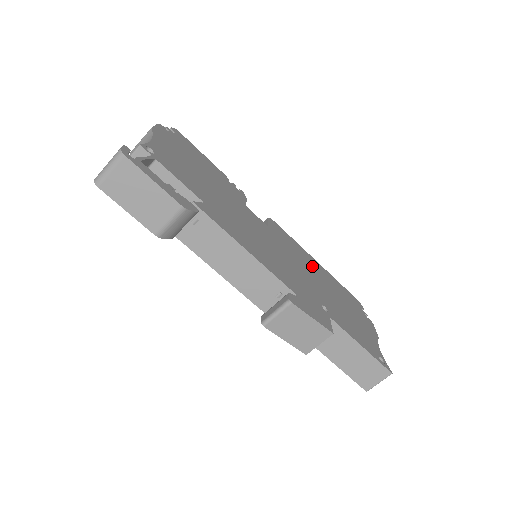
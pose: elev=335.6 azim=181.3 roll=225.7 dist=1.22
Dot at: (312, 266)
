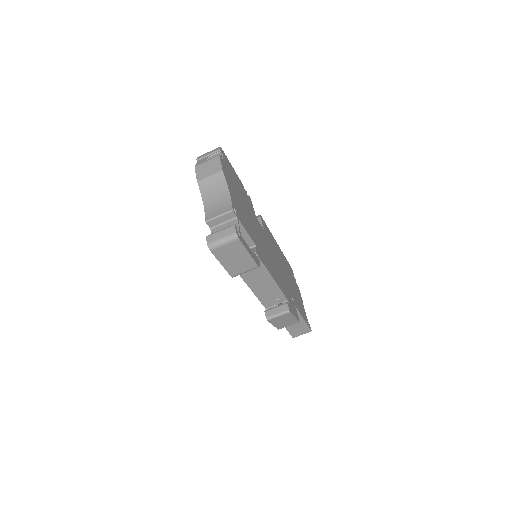
Dot at: occluded
